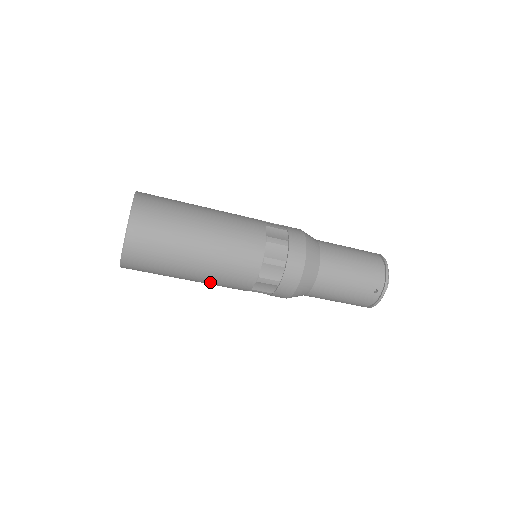
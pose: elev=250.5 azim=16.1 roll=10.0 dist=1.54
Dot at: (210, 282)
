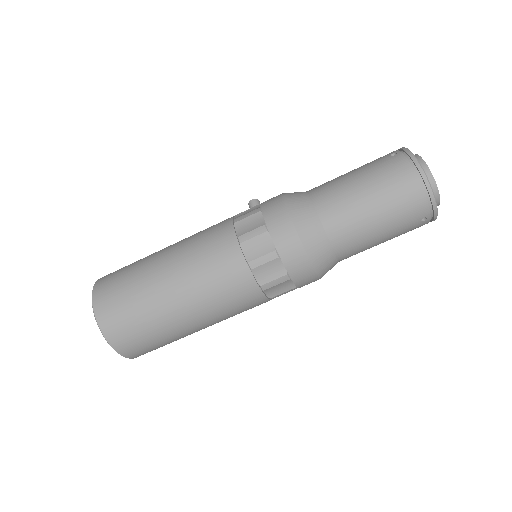
Dot at: occluded
